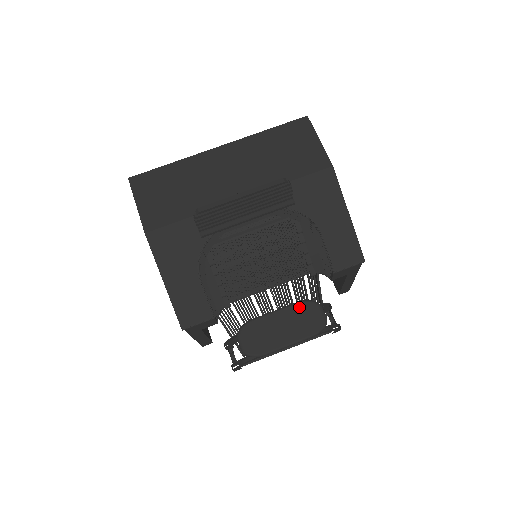
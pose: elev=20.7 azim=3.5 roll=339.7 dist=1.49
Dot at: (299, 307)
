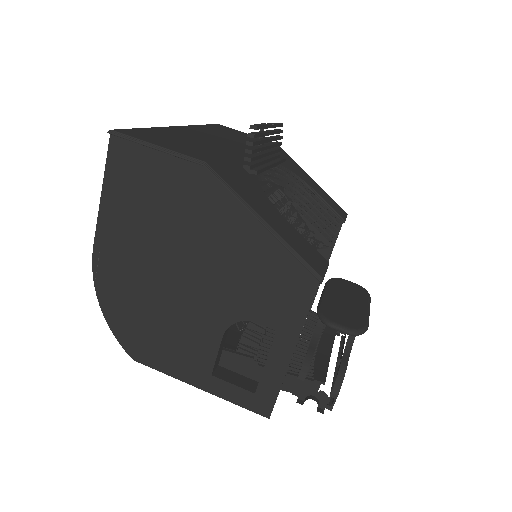
Dot at: (333, 284)
